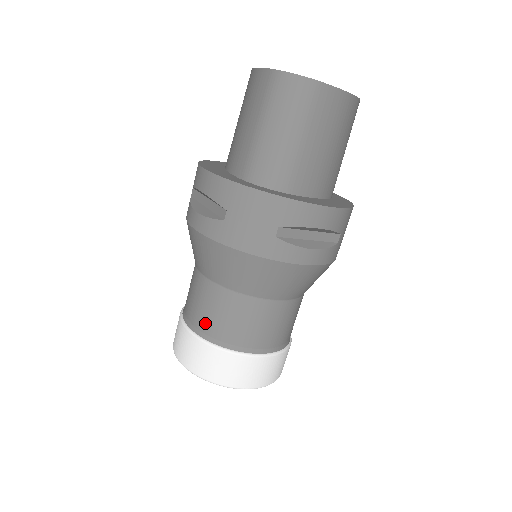
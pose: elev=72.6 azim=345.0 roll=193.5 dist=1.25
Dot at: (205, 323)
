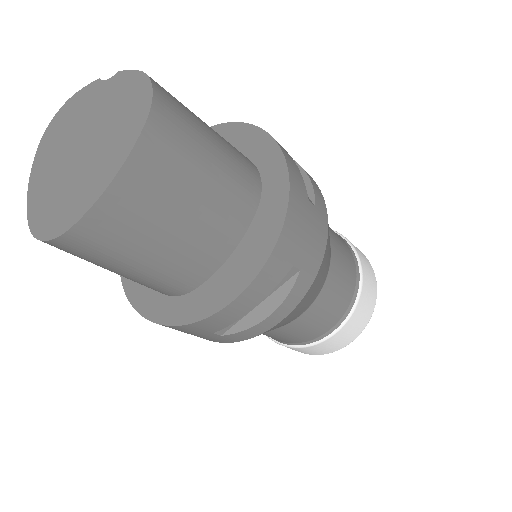
Dot at: occluded
